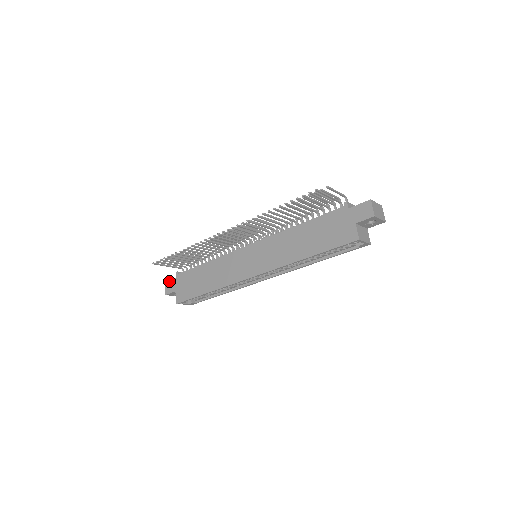
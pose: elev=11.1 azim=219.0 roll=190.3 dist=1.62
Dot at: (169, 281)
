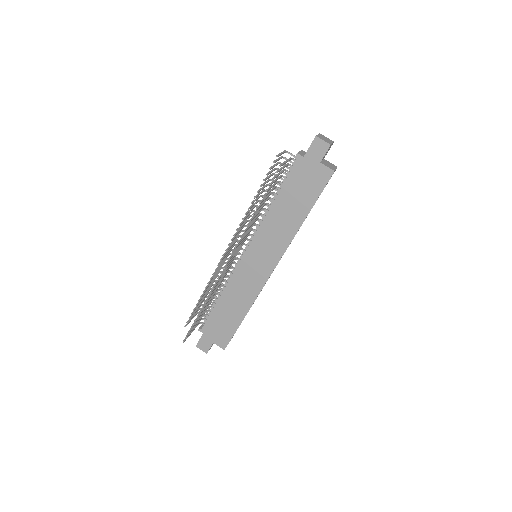
Dot at: (199, 342)
